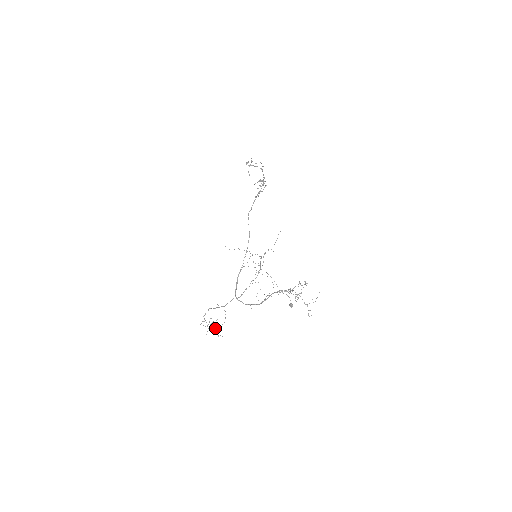
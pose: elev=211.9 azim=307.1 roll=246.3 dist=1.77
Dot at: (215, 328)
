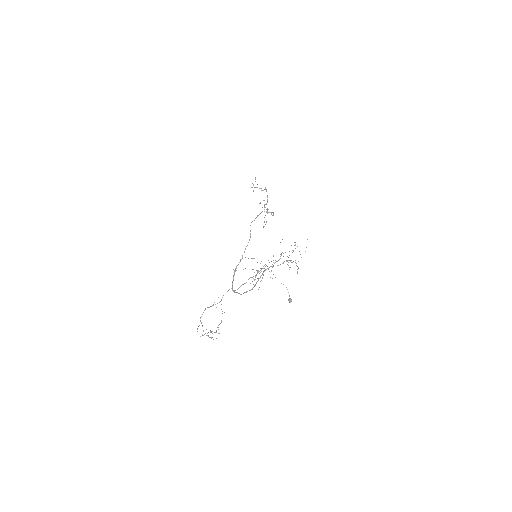
Dot at: occluded
